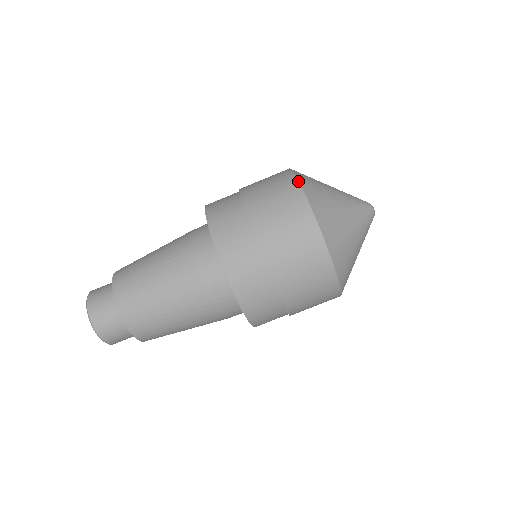
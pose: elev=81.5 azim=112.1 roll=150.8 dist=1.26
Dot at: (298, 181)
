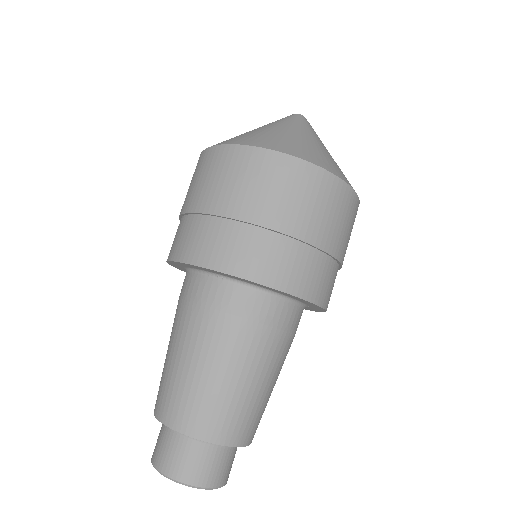
Dot at: (294, 157)
